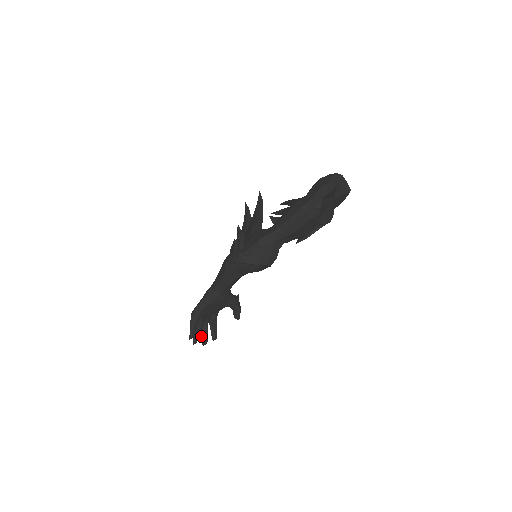
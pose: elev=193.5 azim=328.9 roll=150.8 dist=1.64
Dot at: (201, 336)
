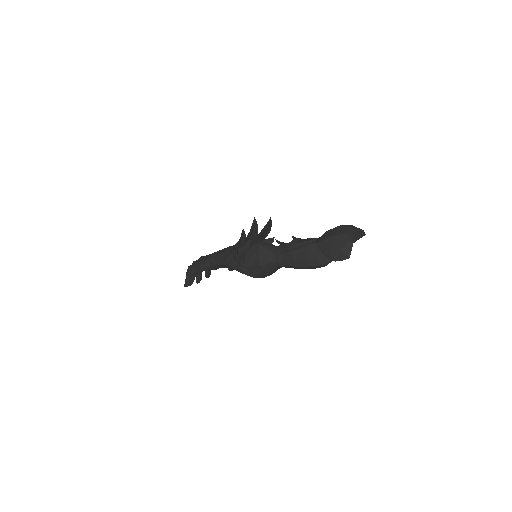
Dot at: occluded
